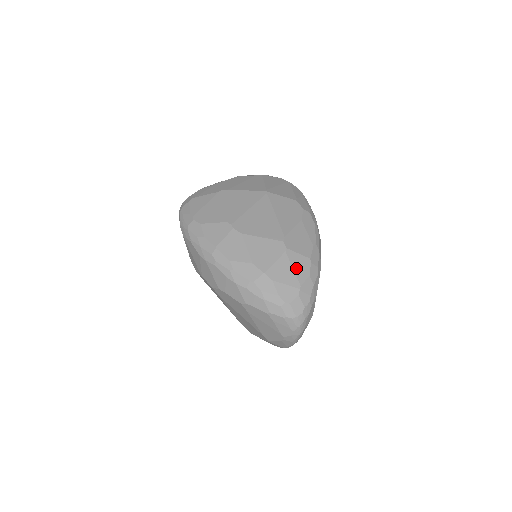
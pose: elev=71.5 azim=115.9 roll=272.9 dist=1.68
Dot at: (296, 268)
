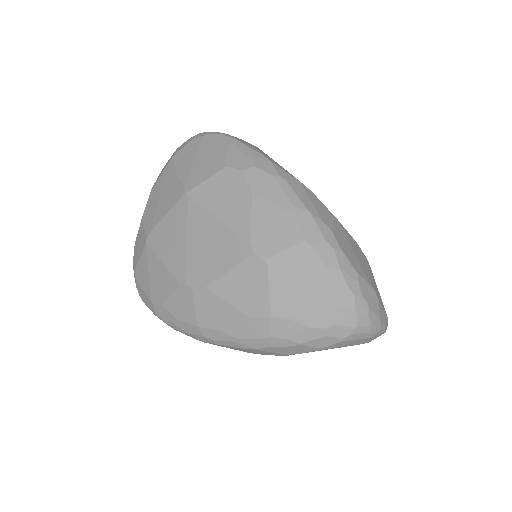
Dot at: (299, 274)
